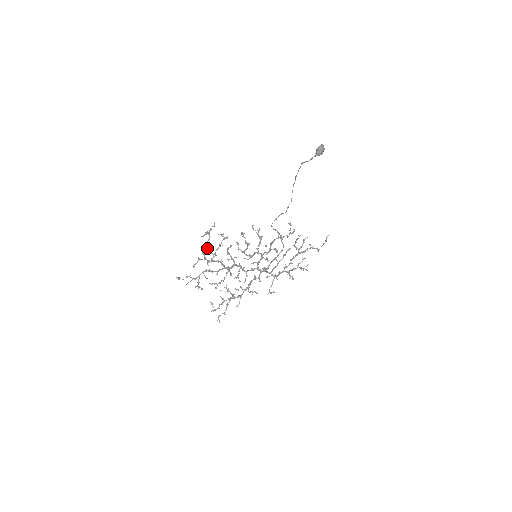
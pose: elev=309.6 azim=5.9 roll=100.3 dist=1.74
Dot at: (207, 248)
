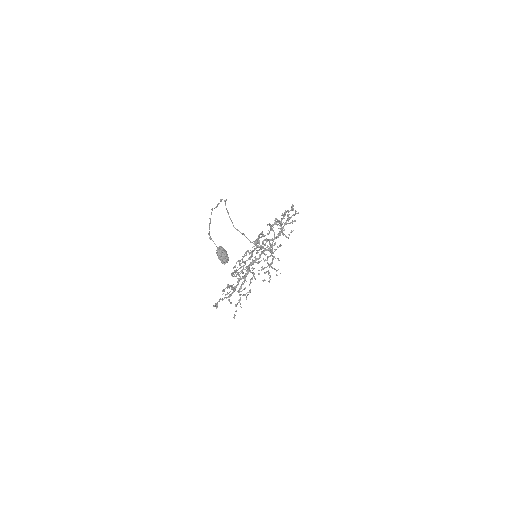
Dot at: occluded
